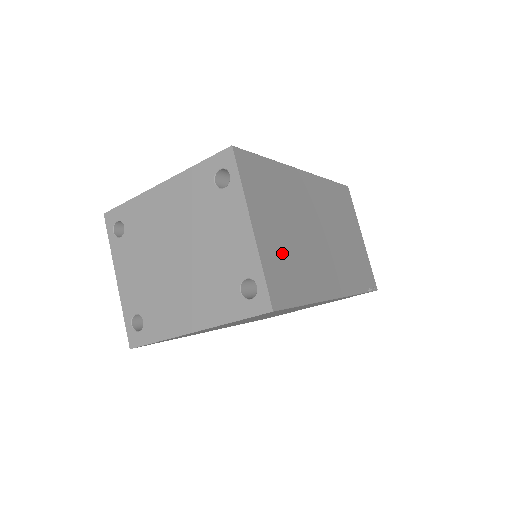
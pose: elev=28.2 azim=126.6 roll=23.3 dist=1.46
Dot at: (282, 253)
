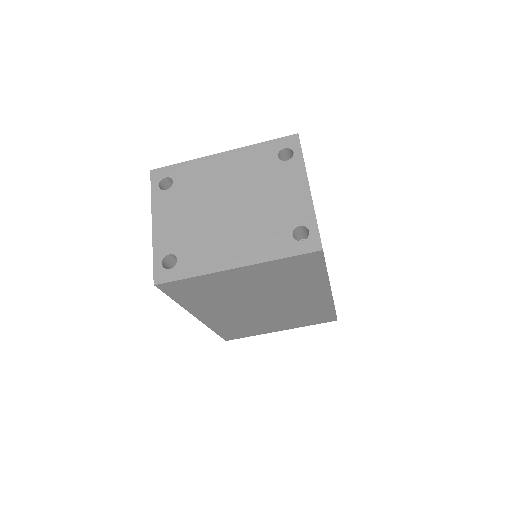
Dot at: occluded
